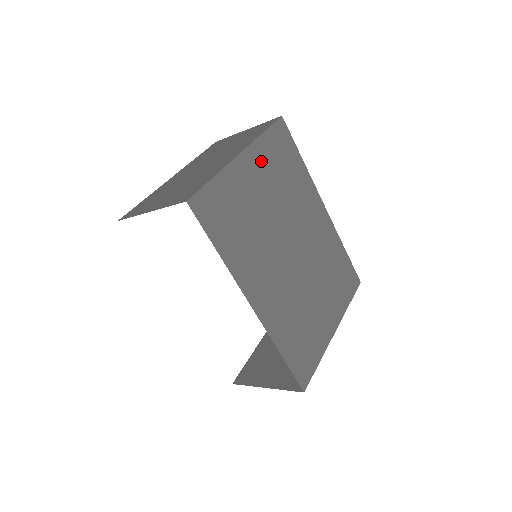
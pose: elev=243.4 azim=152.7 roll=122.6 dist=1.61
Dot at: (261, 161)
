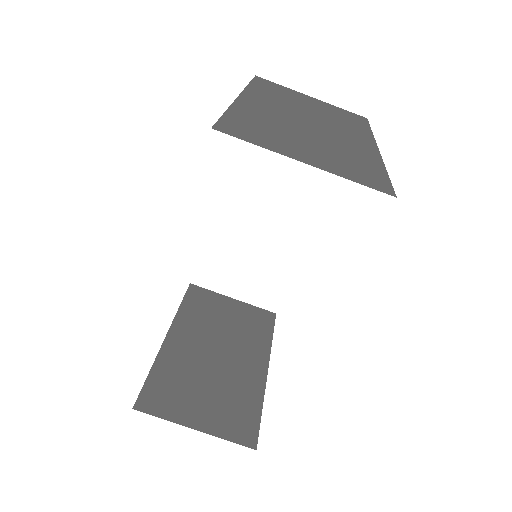
Dot at: occluded
